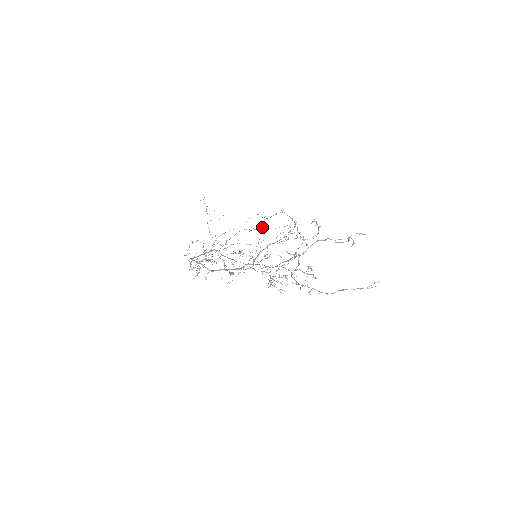
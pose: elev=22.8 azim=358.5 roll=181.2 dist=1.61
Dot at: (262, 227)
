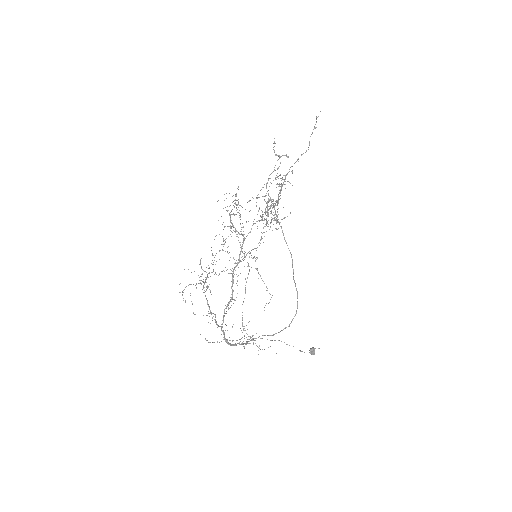
Dot at: occluded
